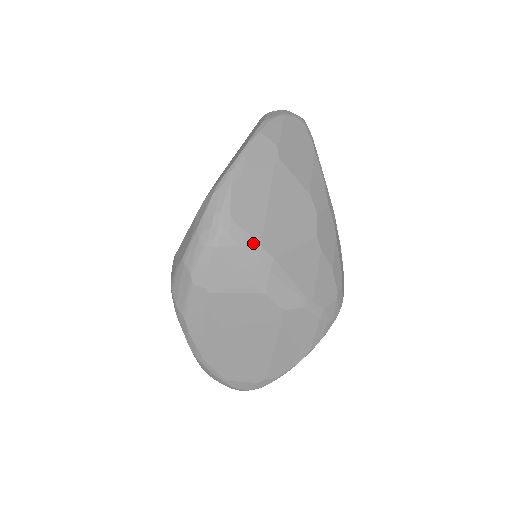
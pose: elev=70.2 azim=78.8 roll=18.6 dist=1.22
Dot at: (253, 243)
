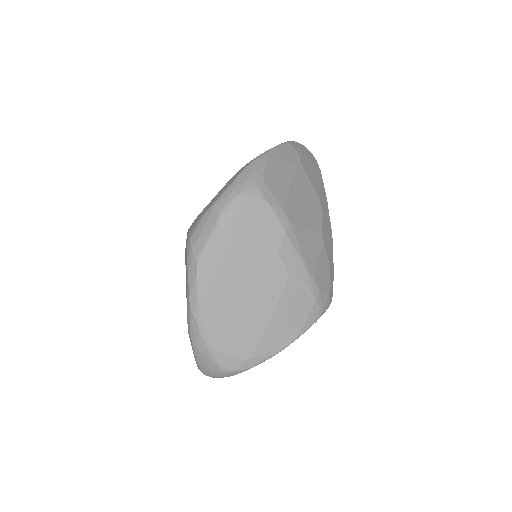
Dot at: (277, 204)
